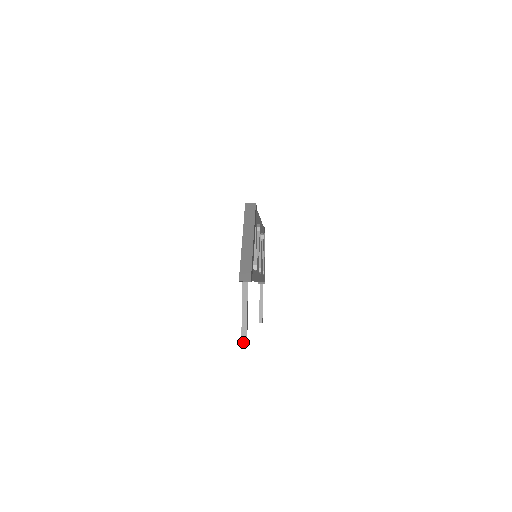
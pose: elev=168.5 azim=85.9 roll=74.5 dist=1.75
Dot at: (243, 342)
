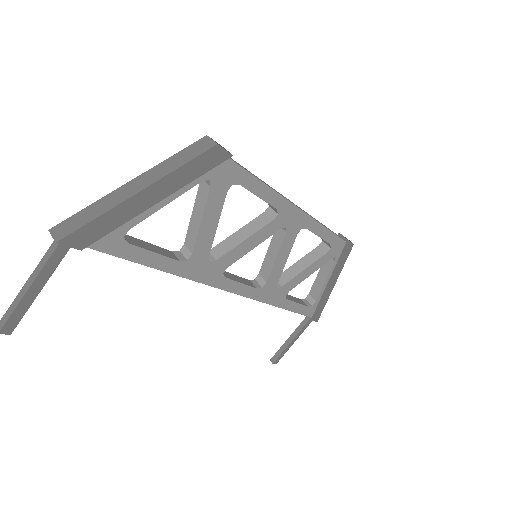
Dot at: (0, 324)
